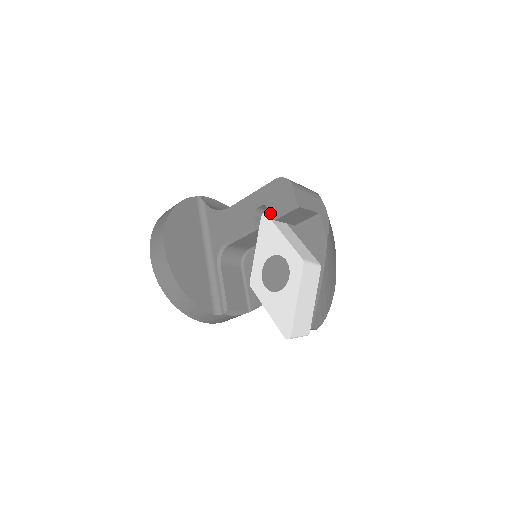
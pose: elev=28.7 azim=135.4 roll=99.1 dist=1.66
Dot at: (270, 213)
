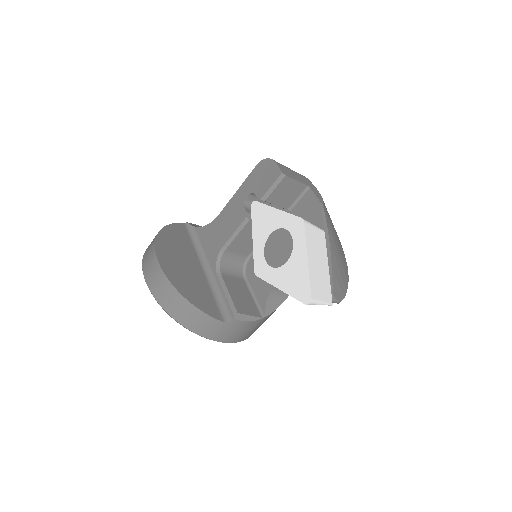
Dot at: (258, 196)
